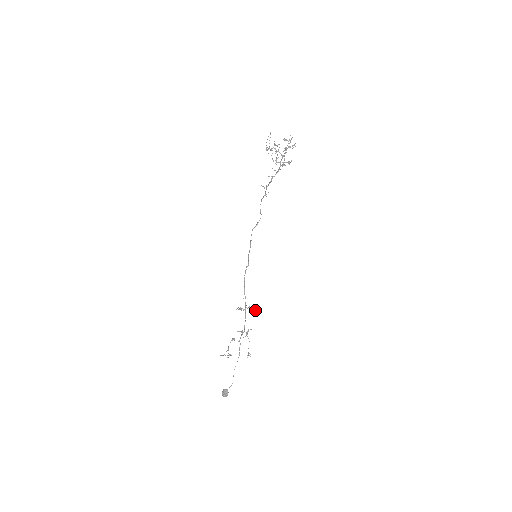
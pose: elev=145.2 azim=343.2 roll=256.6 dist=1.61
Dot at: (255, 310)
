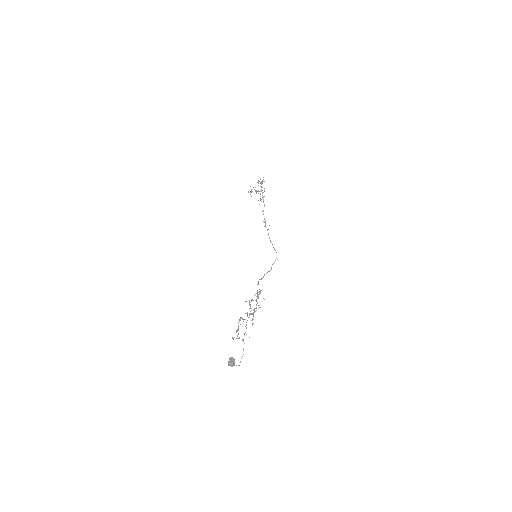
Dot at: (260, 291)
